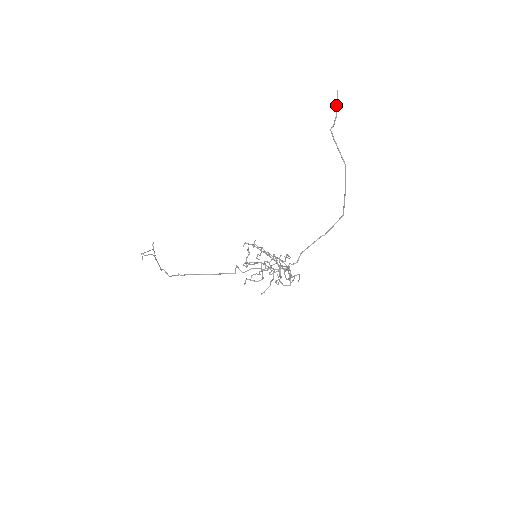
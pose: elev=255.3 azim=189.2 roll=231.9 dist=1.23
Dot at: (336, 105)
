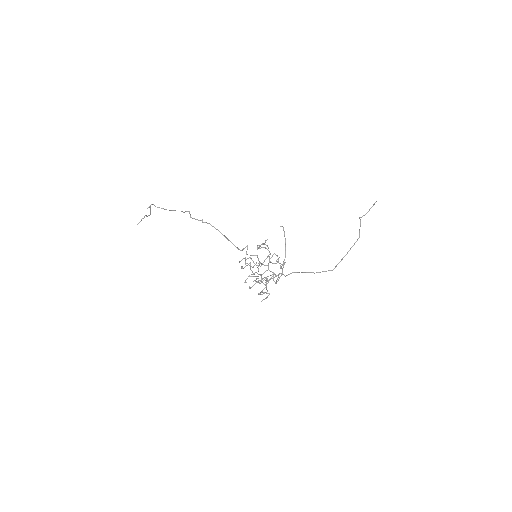
Dot at: (370, 208)
